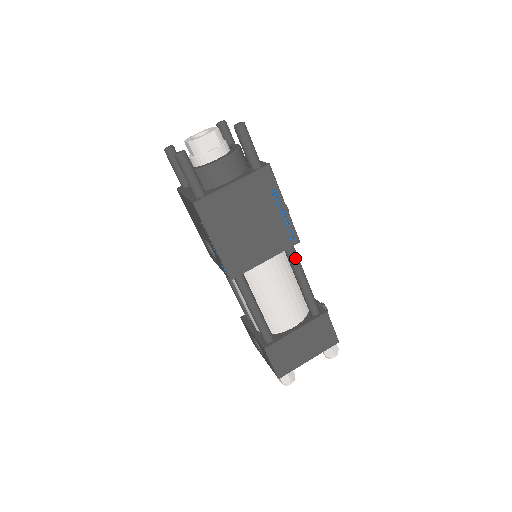
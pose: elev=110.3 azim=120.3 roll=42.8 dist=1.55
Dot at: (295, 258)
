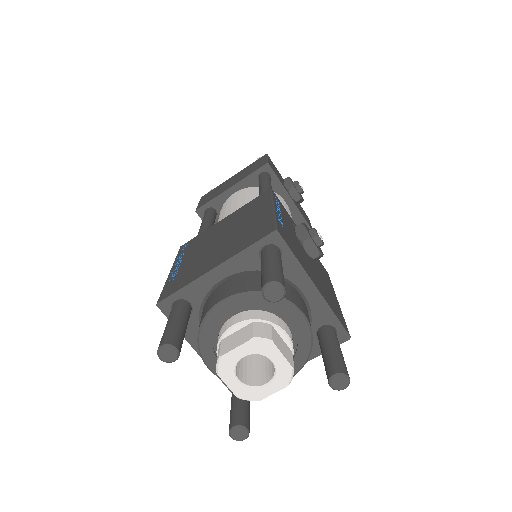
Dot at: occluded
